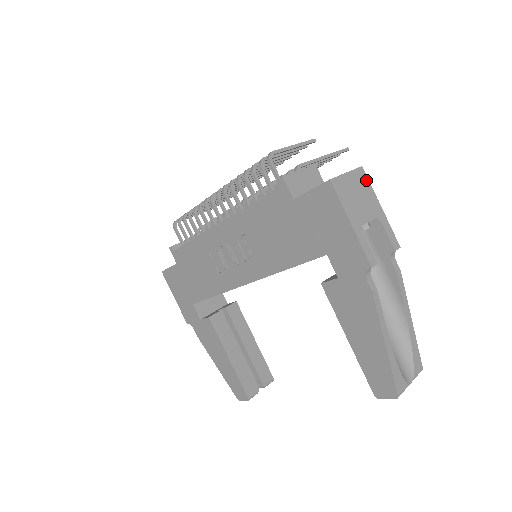
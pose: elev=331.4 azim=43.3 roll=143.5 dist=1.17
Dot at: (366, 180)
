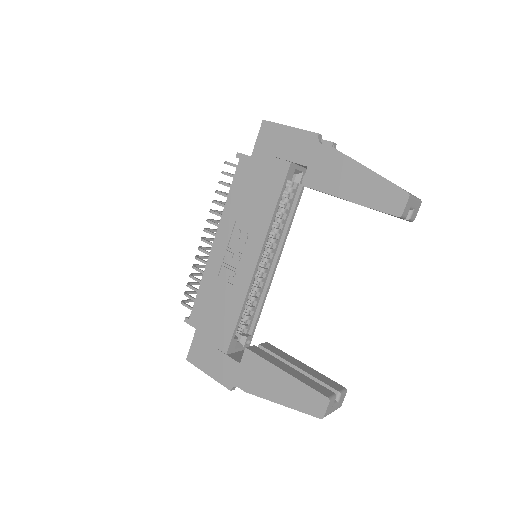
Dot at: occluded
